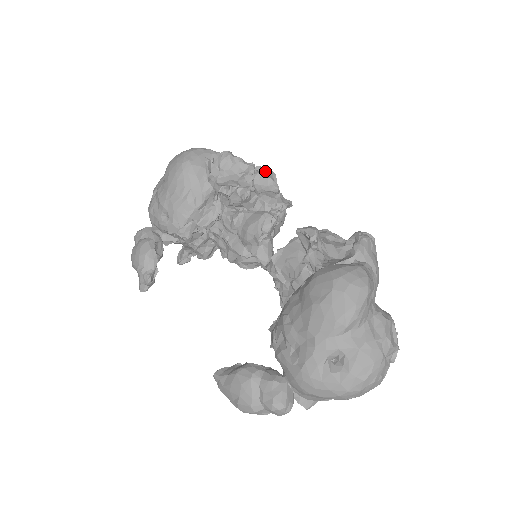
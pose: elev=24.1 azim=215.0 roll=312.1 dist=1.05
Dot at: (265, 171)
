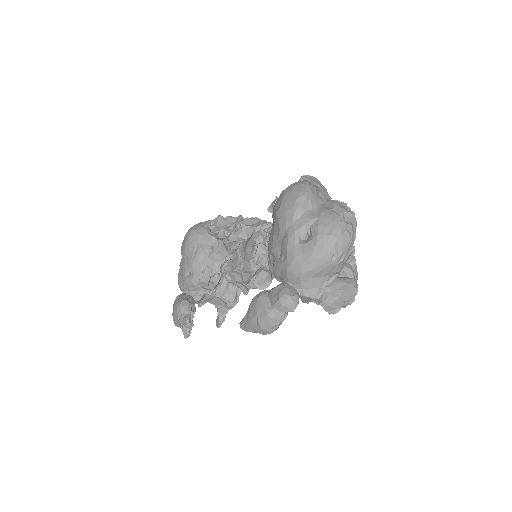
Dot at: (251, 218)
